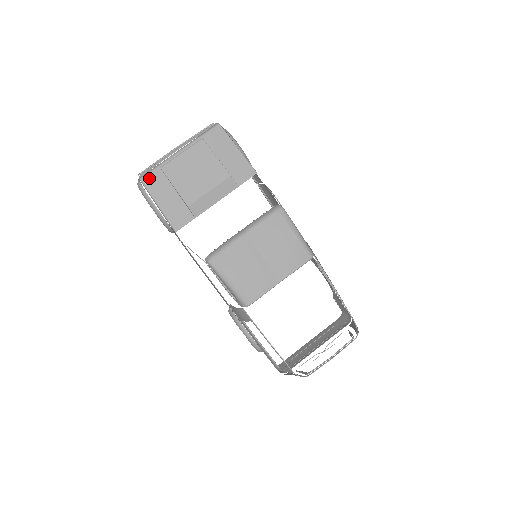
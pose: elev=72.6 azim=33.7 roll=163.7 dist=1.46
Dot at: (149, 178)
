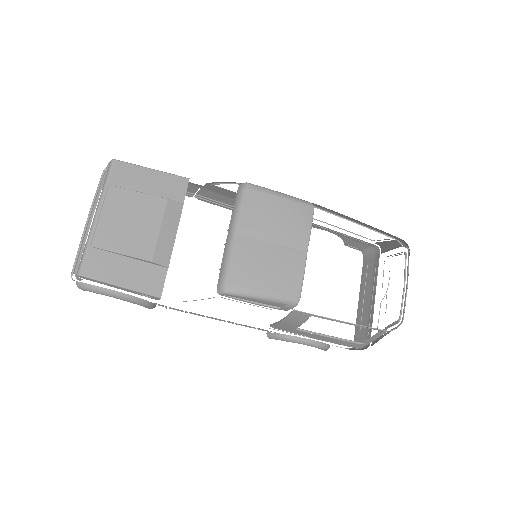
Dot at: (87, 266)
